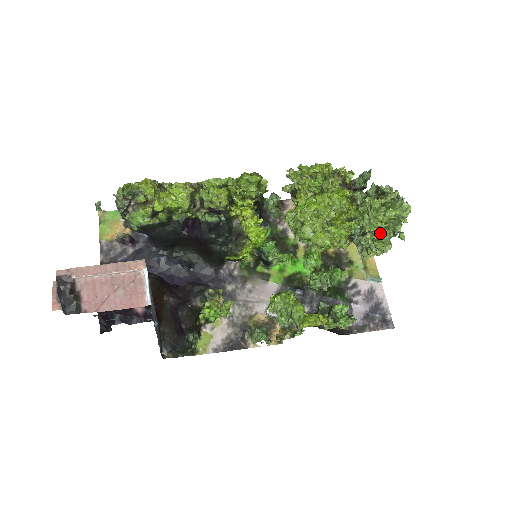
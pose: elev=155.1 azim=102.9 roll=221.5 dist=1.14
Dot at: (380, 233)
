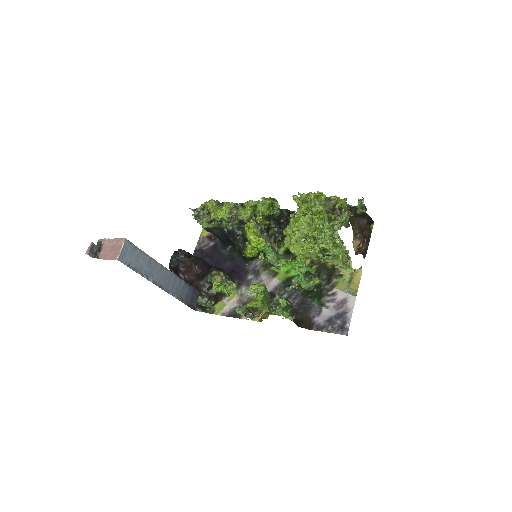
Dot at: (336, 251)
